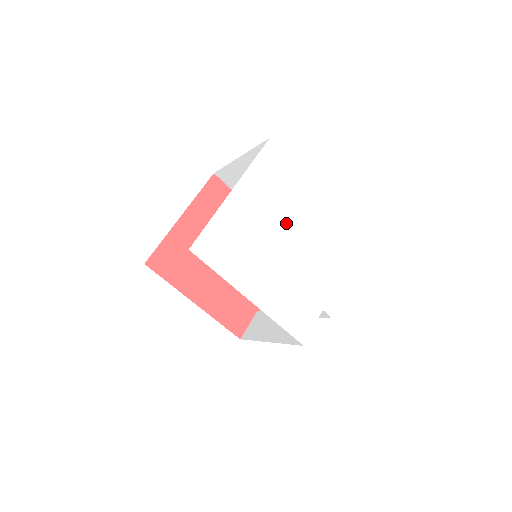
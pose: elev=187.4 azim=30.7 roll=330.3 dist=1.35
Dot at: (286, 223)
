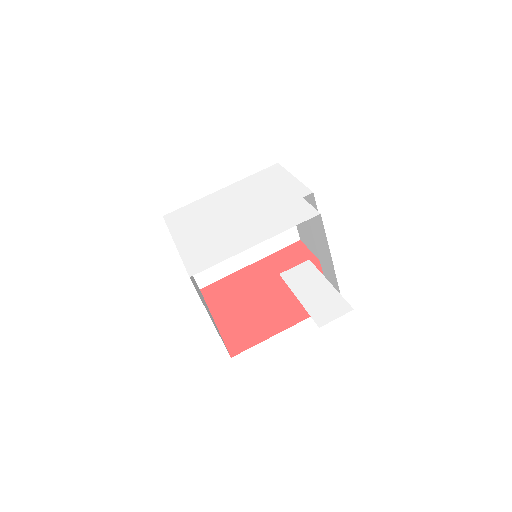
Dot at: (222, 214)
